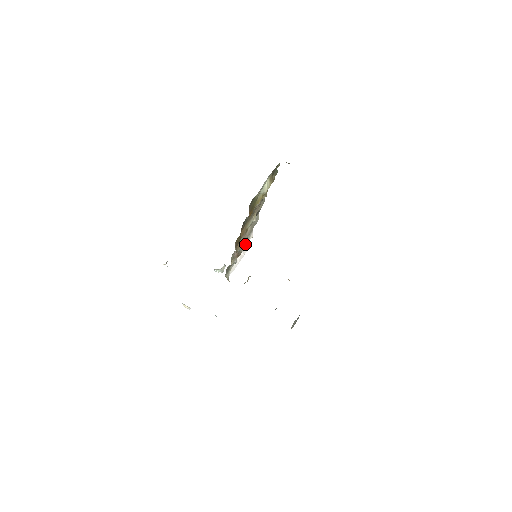
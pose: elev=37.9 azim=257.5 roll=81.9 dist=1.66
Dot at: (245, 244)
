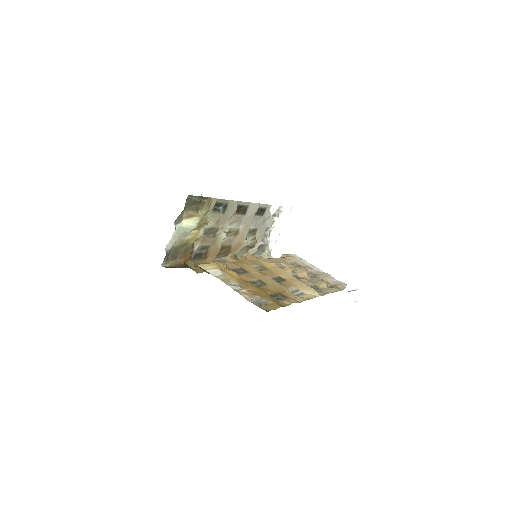
Dot at: (268, 221)
